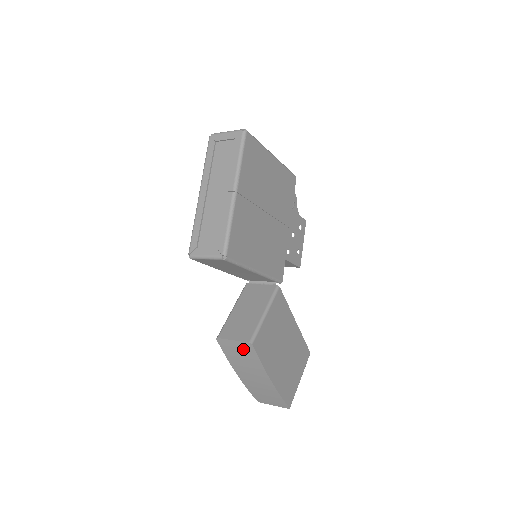
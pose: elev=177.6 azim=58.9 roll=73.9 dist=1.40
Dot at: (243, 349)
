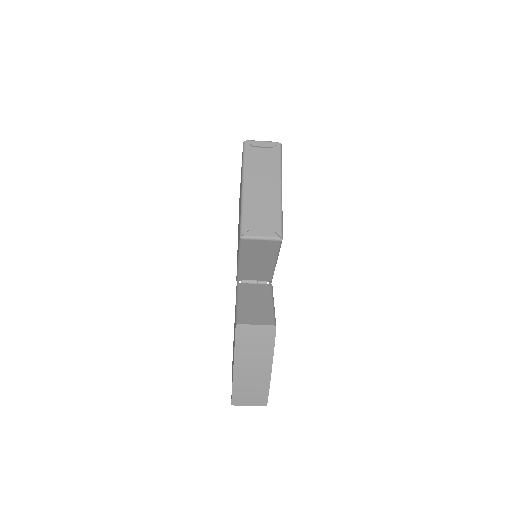
Dot at: (262, 334)
